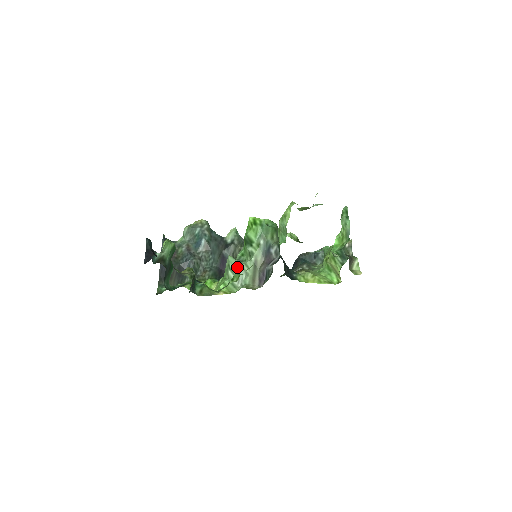
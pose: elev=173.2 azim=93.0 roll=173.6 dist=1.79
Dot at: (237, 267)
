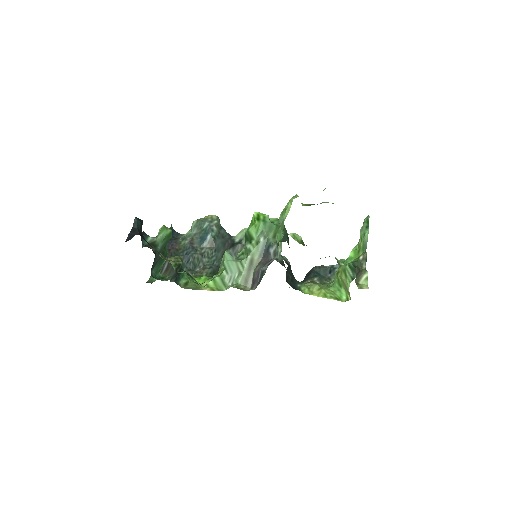
Dot at: (231, 264)
